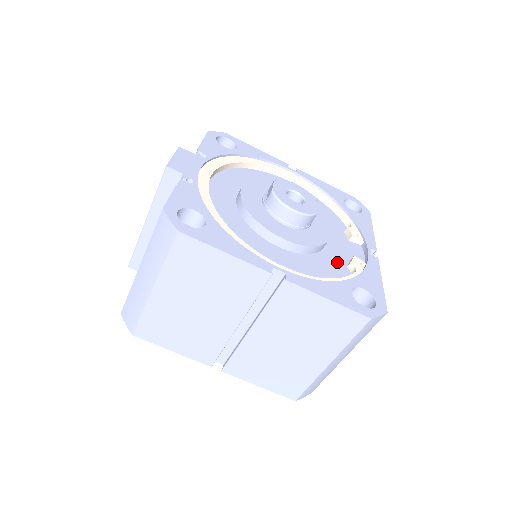
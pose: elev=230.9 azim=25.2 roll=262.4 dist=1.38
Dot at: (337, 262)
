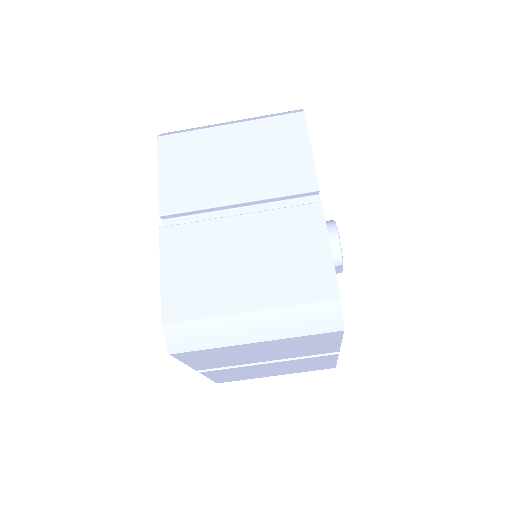
Dot at: occluded
